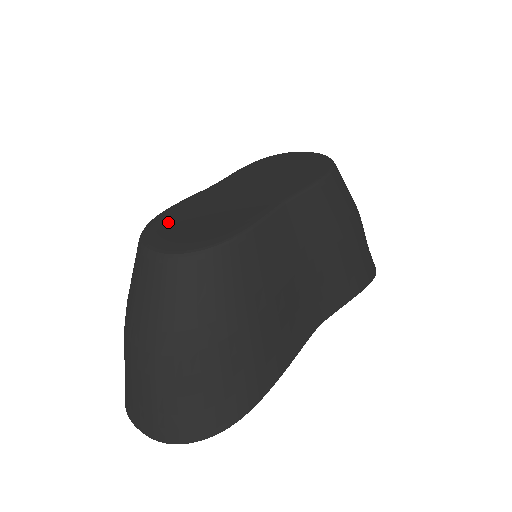
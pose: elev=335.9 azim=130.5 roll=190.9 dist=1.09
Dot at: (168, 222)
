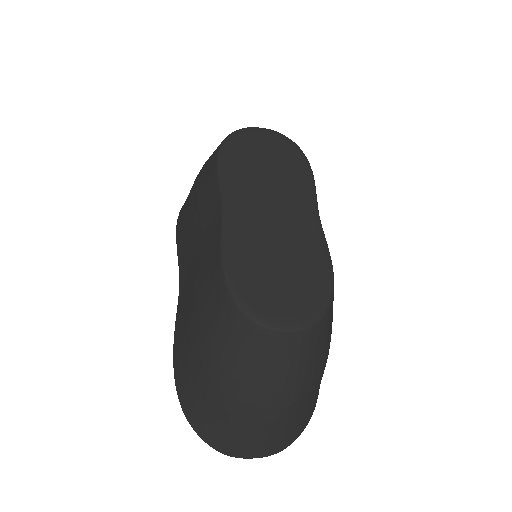
Dot at: (254, 284)
